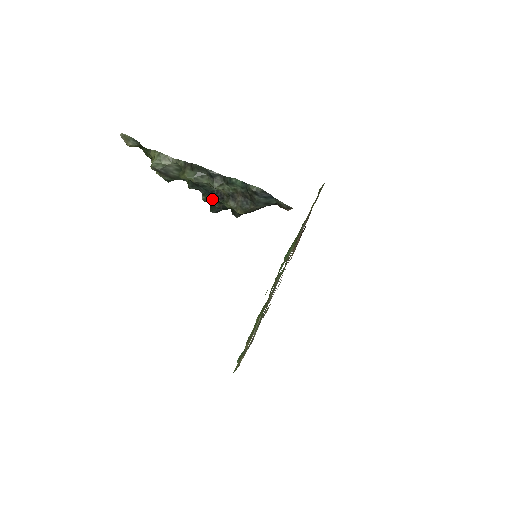
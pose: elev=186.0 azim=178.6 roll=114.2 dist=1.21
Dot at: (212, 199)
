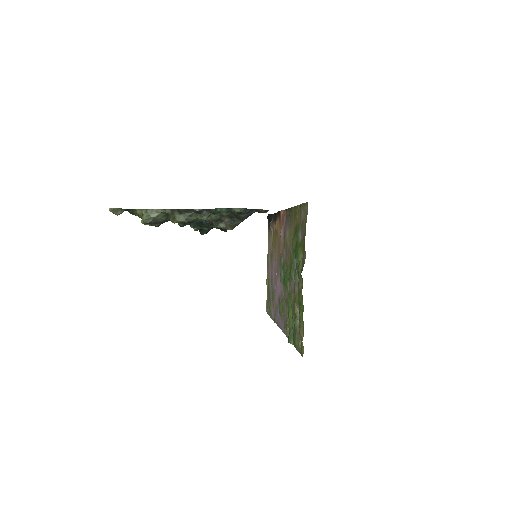
Dot at: (202, 227)
